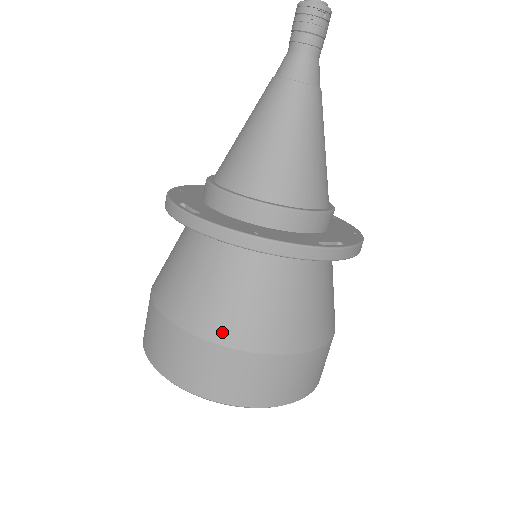
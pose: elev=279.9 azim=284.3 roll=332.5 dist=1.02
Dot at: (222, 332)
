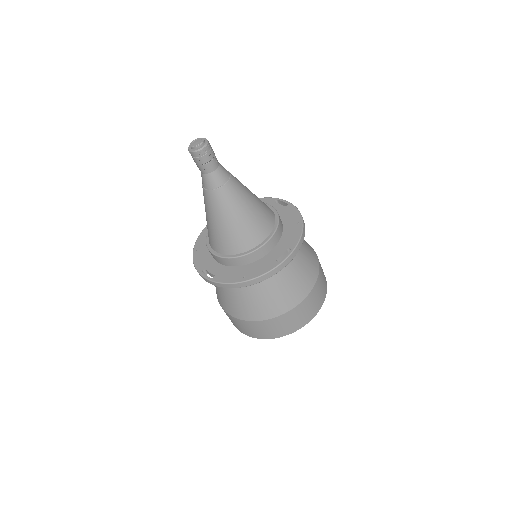
Dot at: (259, 315)
